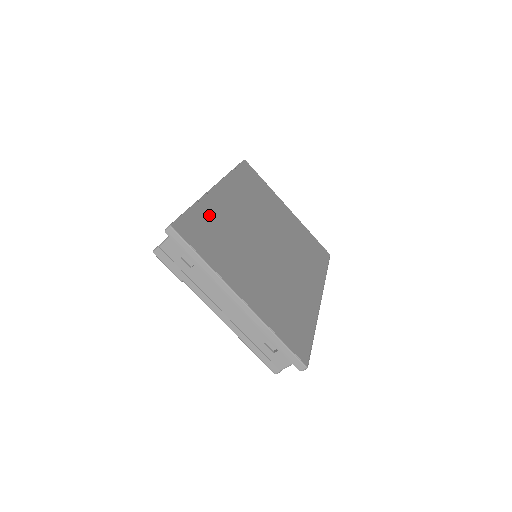
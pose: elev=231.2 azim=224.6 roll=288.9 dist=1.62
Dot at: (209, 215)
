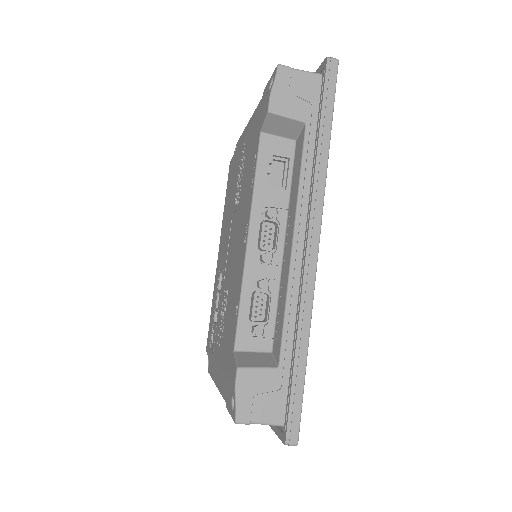
Dot at: occluded
